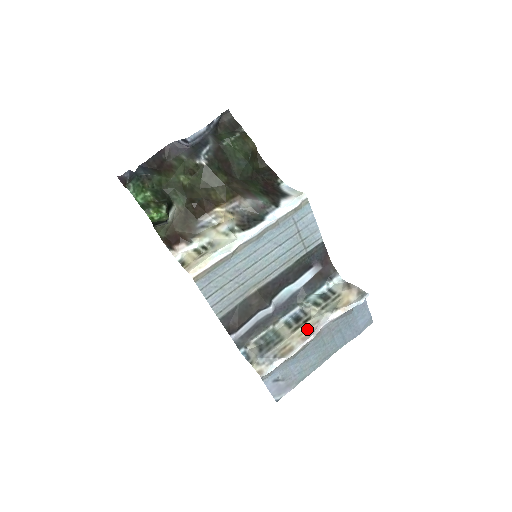
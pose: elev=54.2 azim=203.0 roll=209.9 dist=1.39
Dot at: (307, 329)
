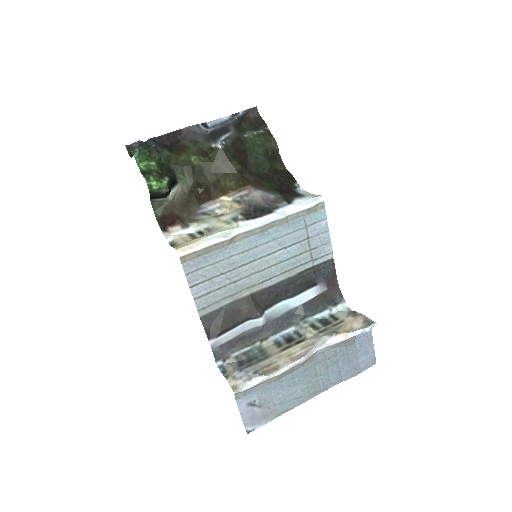
Dot at: (299, 350)
